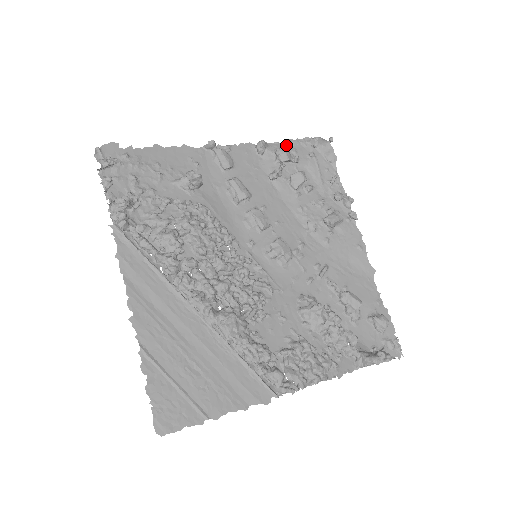
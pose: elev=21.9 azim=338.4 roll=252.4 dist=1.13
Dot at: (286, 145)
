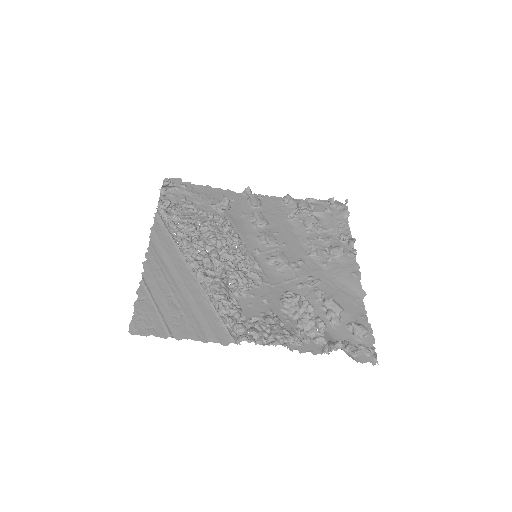
Dot at: (309, 202)
